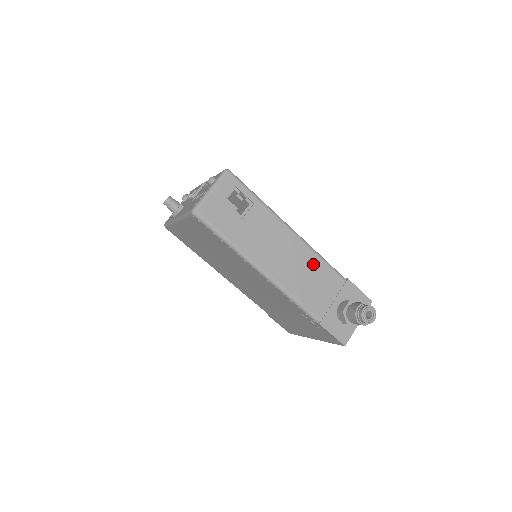
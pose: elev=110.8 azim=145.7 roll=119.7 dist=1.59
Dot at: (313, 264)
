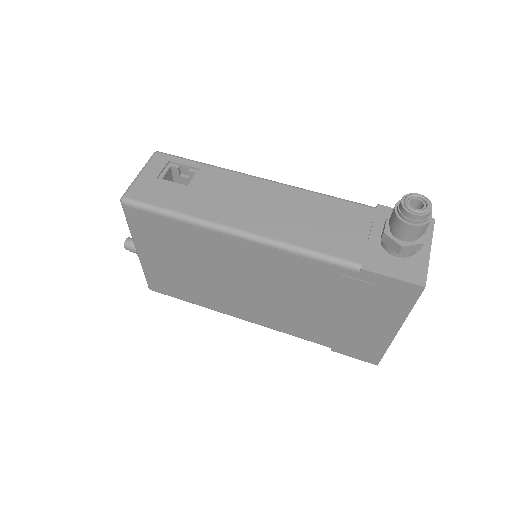
Dot at: (313, 204)
